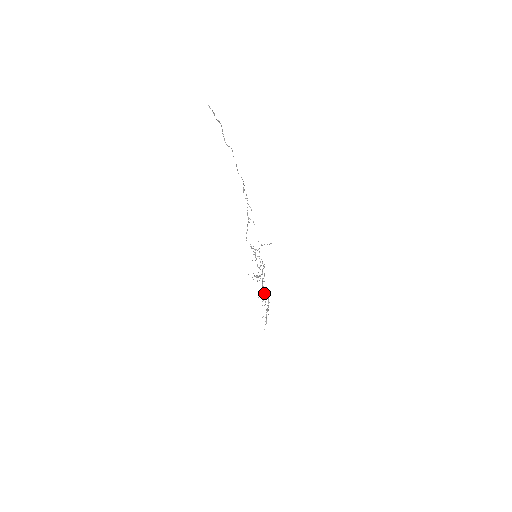
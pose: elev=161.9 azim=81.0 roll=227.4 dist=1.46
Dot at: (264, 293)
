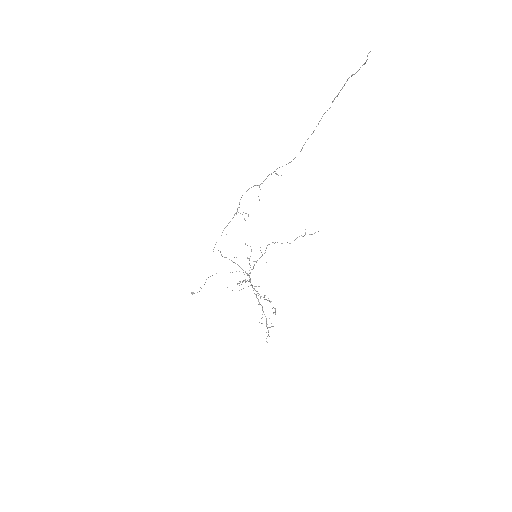
Dot at: (266, 299)
